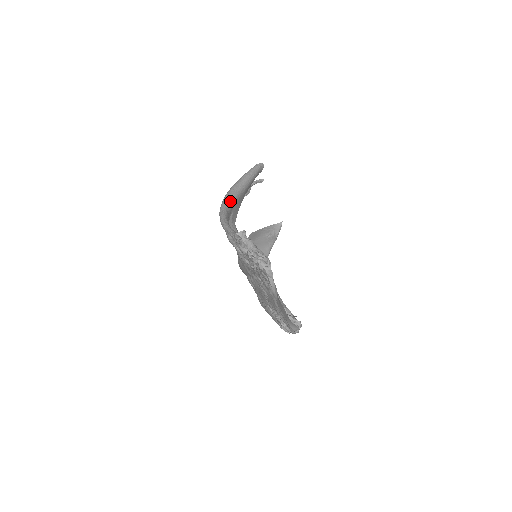
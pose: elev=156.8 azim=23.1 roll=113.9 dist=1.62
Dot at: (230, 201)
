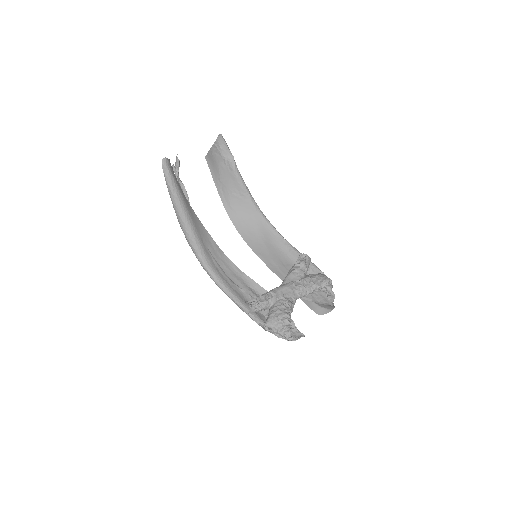
Dot at: (198, 250)
